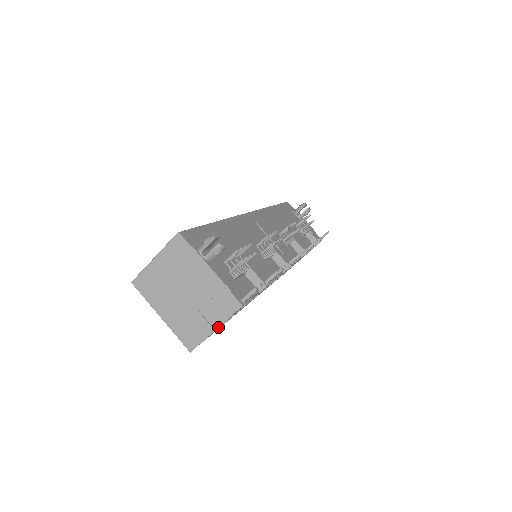
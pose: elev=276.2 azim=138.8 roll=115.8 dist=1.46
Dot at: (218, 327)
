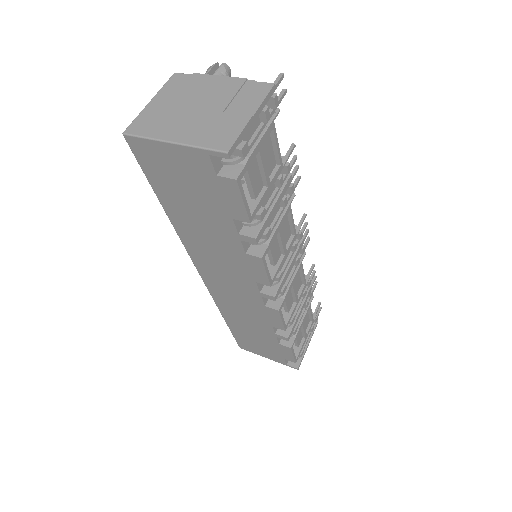
Dot at: (255, 113)
